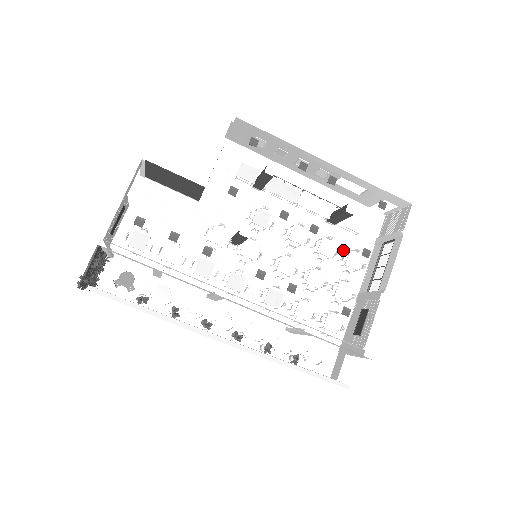
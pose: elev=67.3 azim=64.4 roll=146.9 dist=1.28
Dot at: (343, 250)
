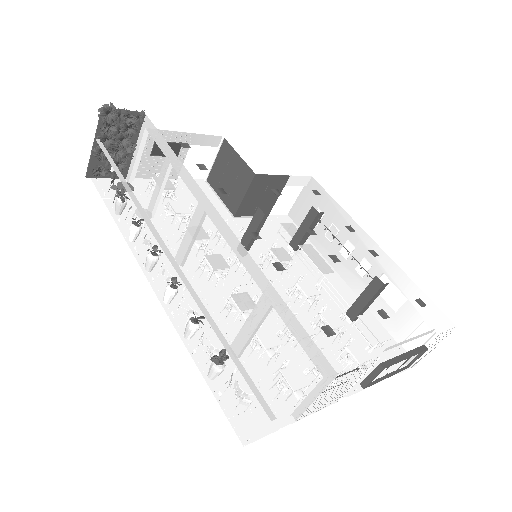
Dot at: occluded
